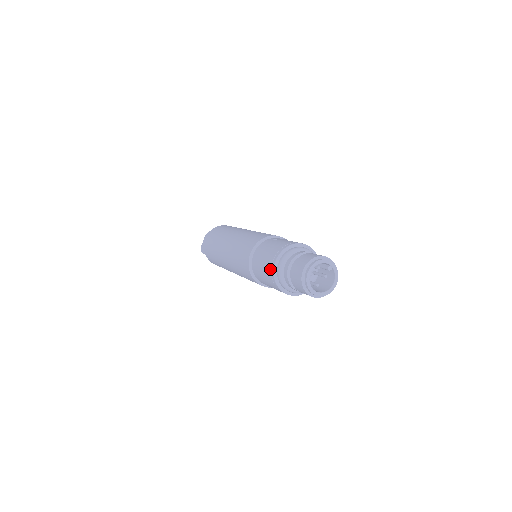
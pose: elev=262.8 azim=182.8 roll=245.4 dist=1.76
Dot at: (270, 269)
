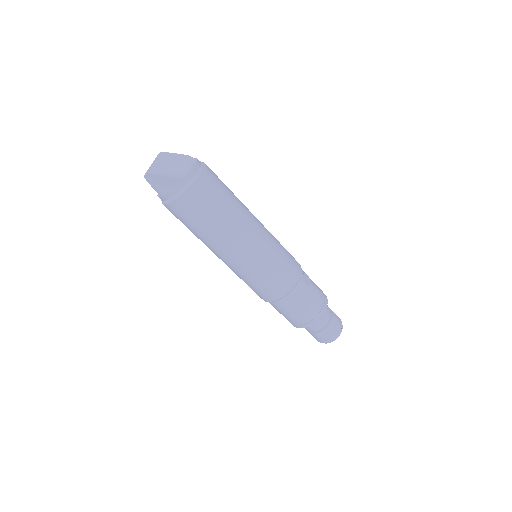
Dot at: (305, 323)
